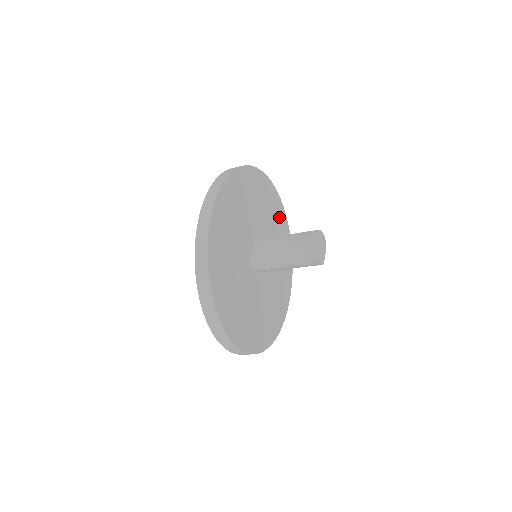
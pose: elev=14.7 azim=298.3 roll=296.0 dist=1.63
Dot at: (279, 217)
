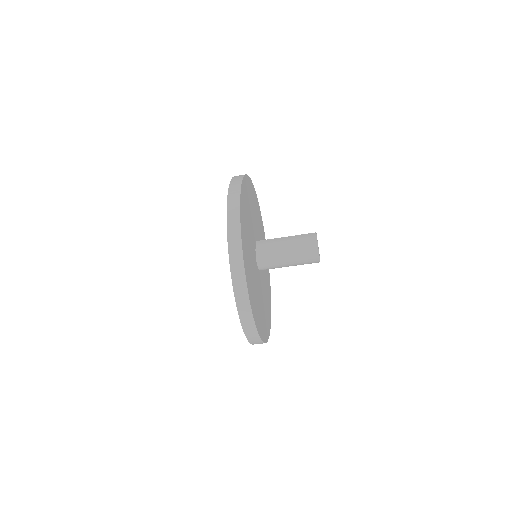
Dot at: (261, 224)
